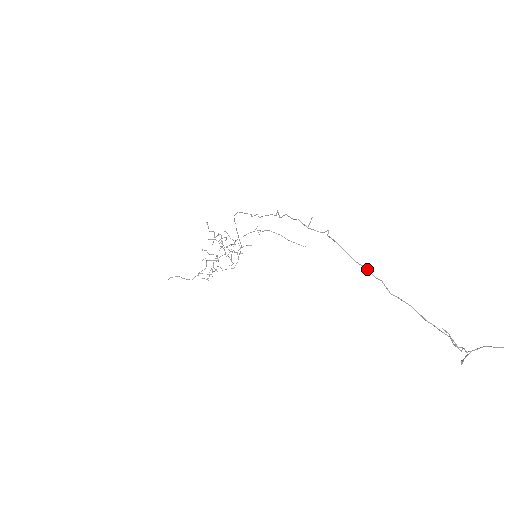
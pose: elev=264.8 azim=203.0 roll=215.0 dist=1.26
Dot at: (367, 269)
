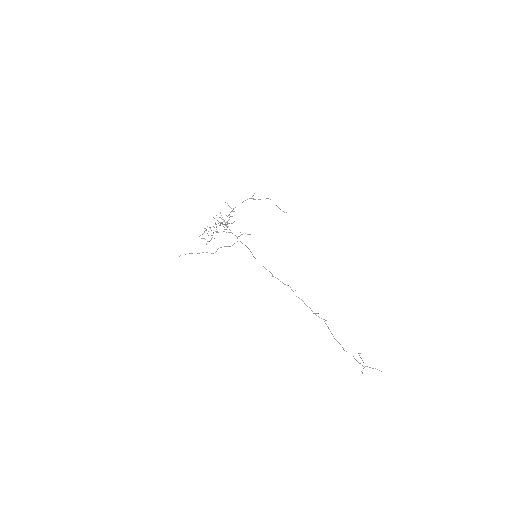
Dot at: (339, 343)
